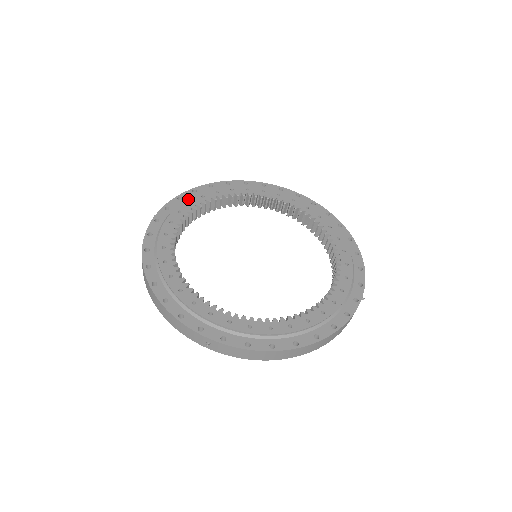
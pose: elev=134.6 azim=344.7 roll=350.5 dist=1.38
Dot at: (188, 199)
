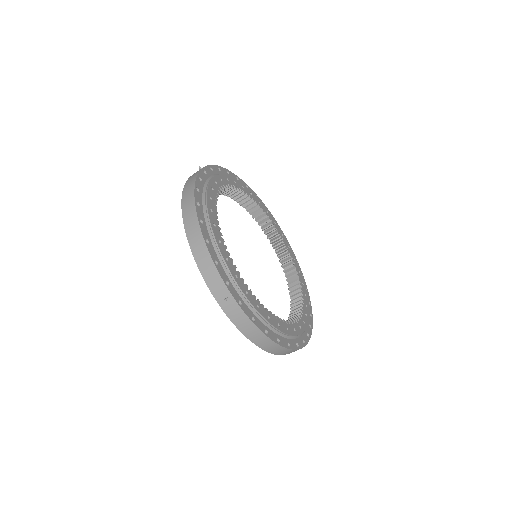
Dot at: (227, 175)
